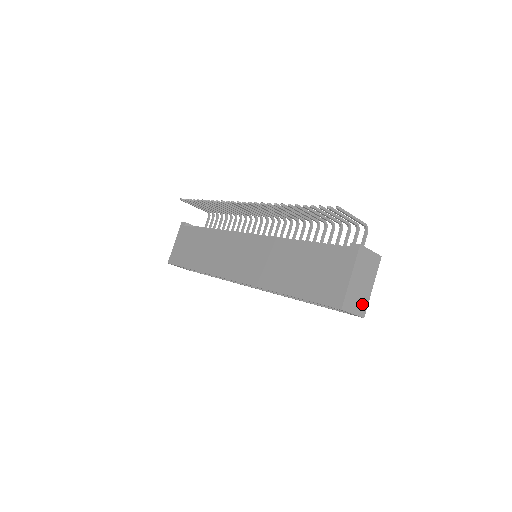
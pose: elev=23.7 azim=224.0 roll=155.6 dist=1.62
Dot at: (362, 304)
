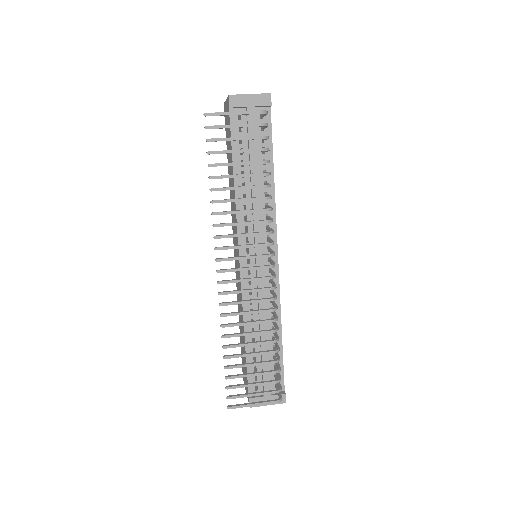
Dot at: occluded
